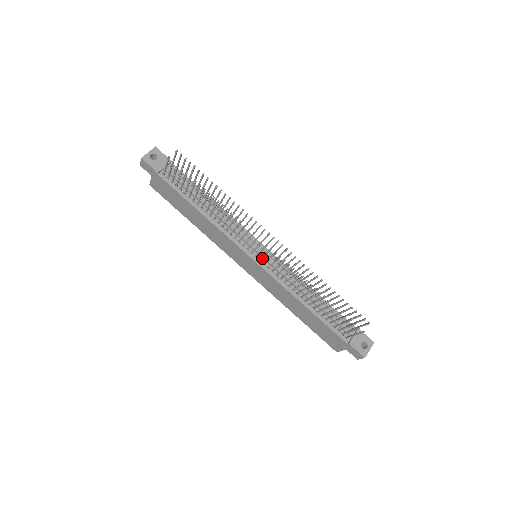
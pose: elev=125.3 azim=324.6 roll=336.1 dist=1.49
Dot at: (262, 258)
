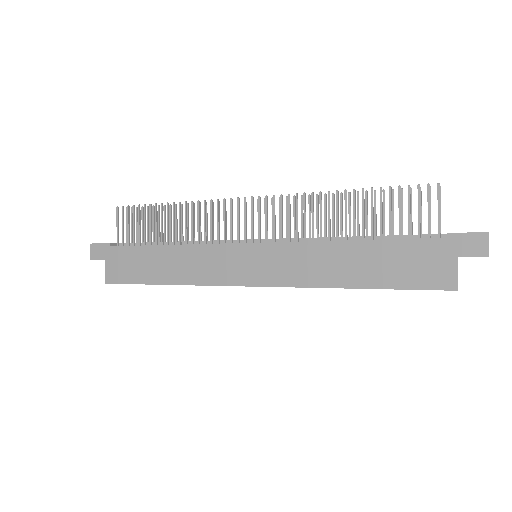
Dot at: (259, 232)
